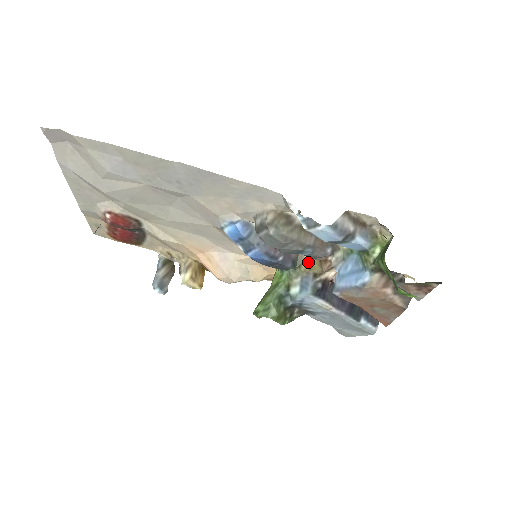
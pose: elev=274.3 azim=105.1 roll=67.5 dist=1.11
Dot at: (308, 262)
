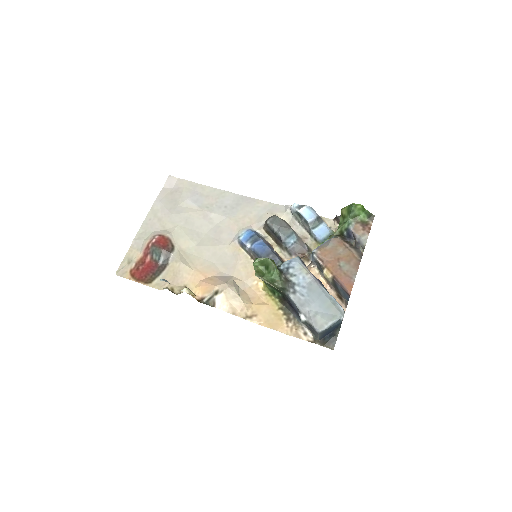
Dot at: occluded
